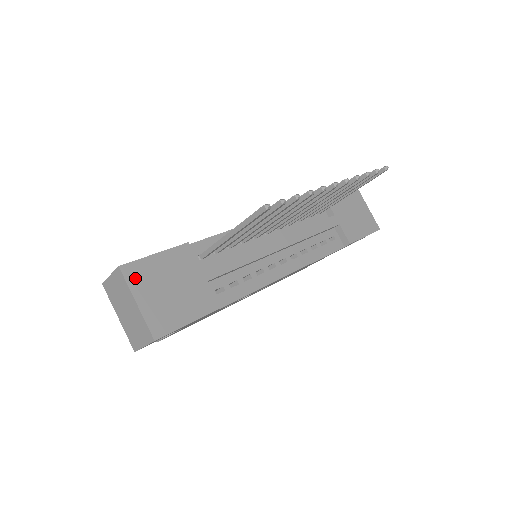
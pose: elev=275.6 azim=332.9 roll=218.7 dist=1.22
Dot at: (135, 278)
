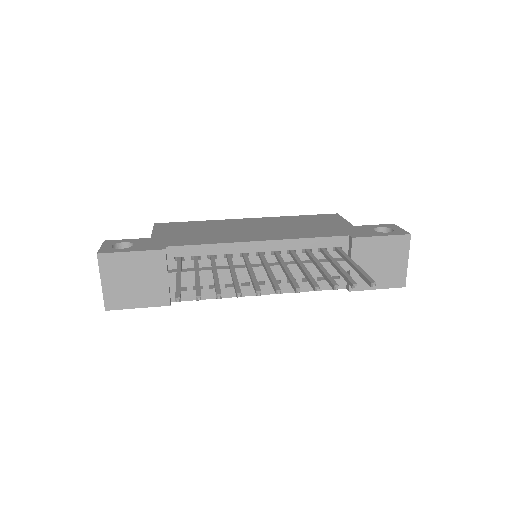
Dot at: (107, 265)
